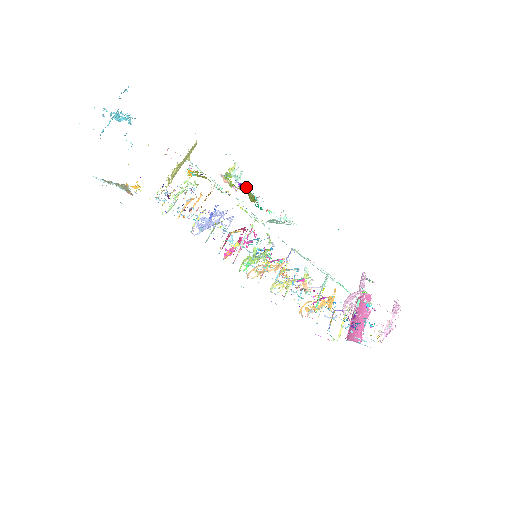
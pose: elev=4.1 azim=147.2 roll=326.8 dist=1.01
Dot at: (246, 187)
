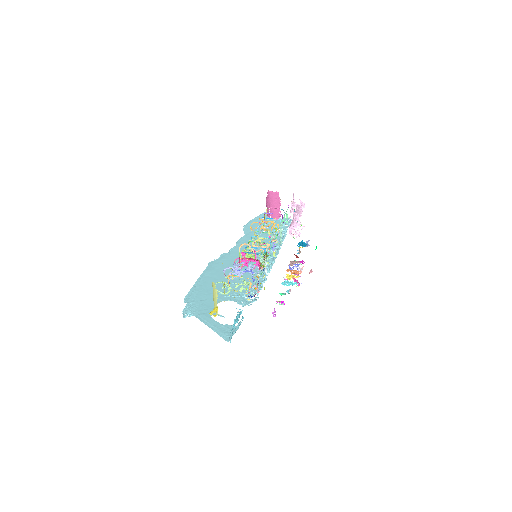
Dot at: (265, 257)
